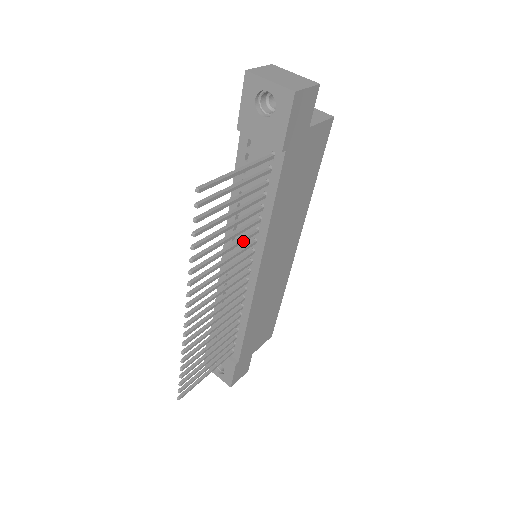
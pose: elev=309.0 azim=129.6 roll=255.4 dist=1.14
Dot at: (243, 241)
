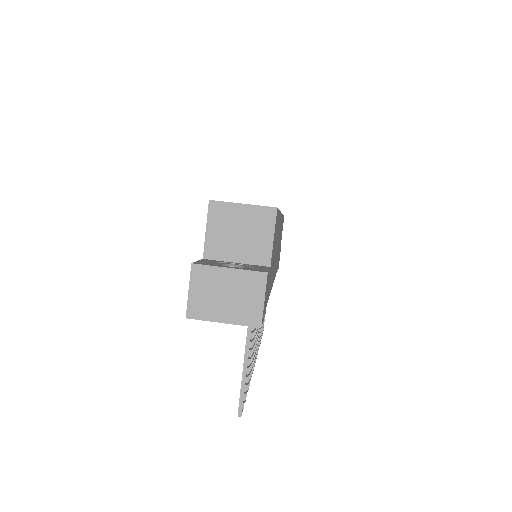
Dot at: occluded
